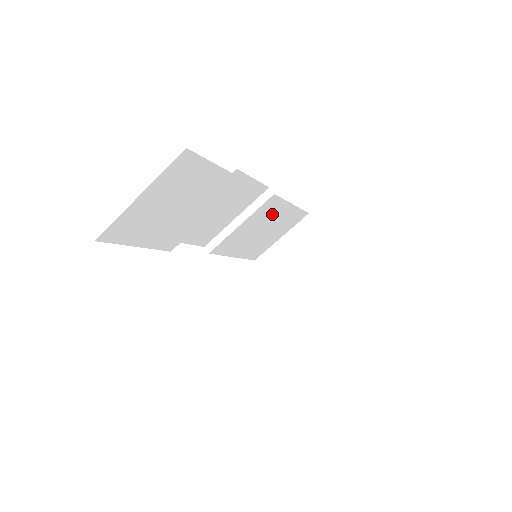
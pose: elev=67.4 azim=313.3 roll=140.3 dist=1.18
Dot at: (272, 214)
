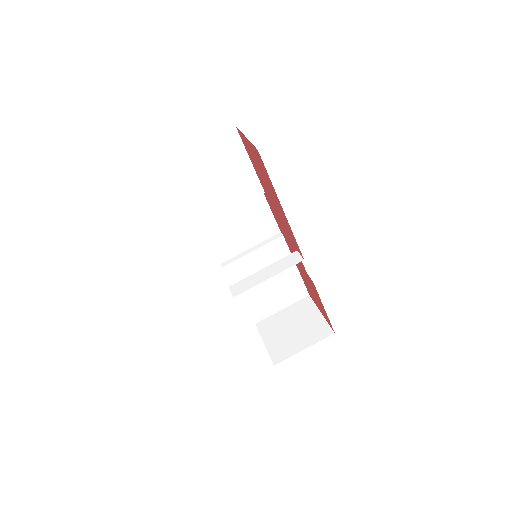
Dot at: occluded
